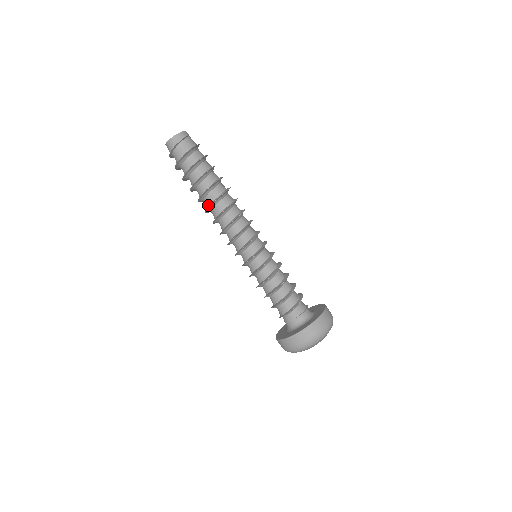
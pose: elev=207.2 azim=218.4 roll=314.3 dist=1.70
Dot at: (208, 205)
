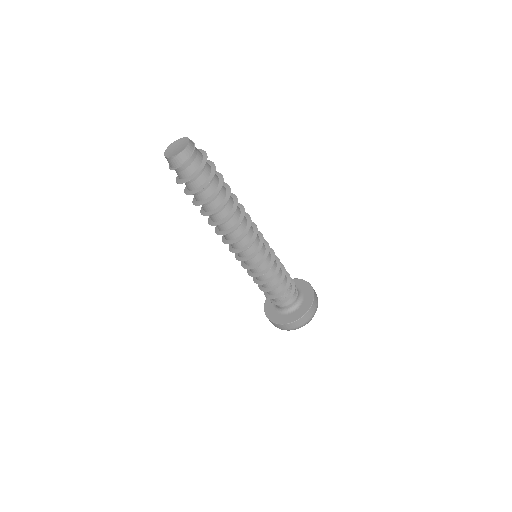
Dot at: (214, 220)
